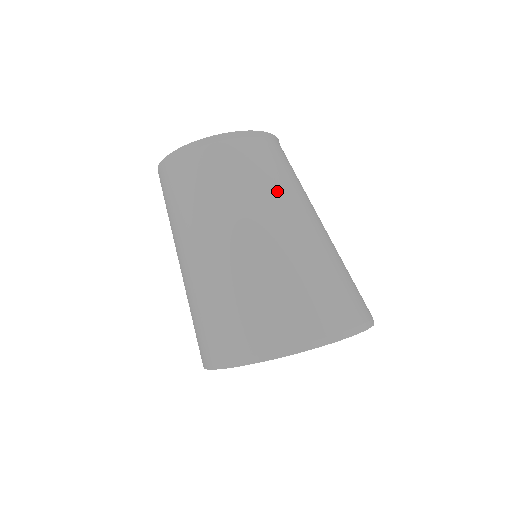
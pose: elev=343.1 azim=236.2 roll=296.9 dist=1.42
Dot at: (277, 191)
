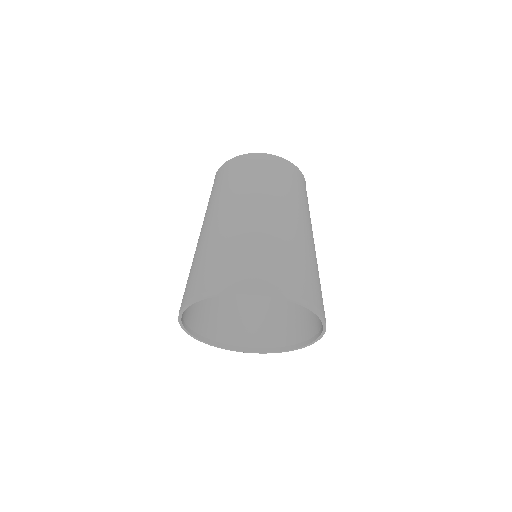
Dot at: occluded
